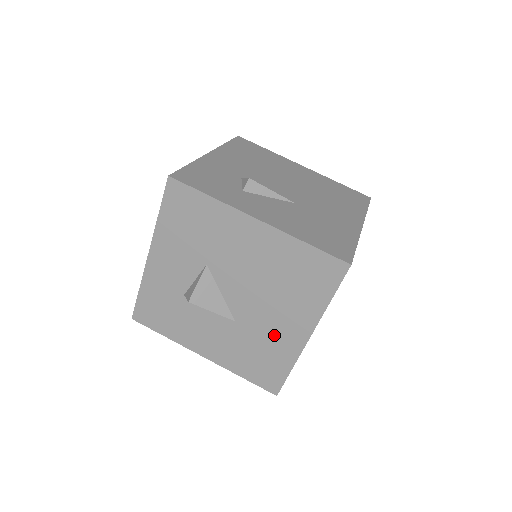
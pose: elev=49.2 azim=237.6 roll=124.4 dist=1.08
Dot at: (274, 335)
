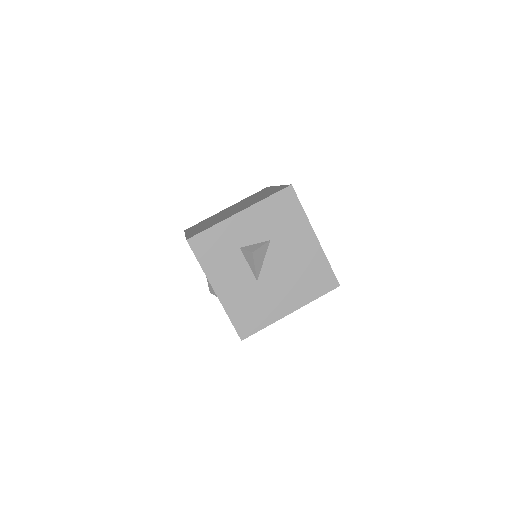
Dot at: (273, 301)
